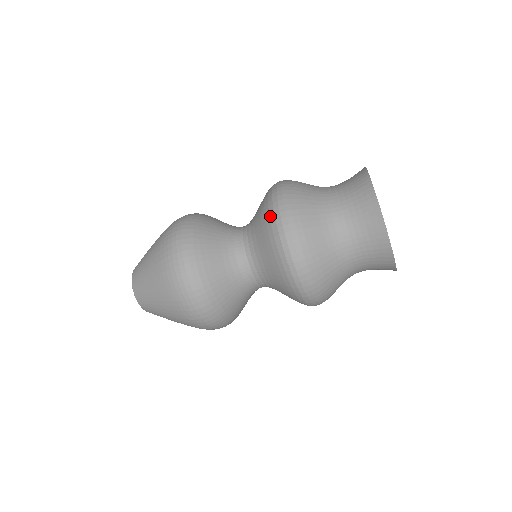
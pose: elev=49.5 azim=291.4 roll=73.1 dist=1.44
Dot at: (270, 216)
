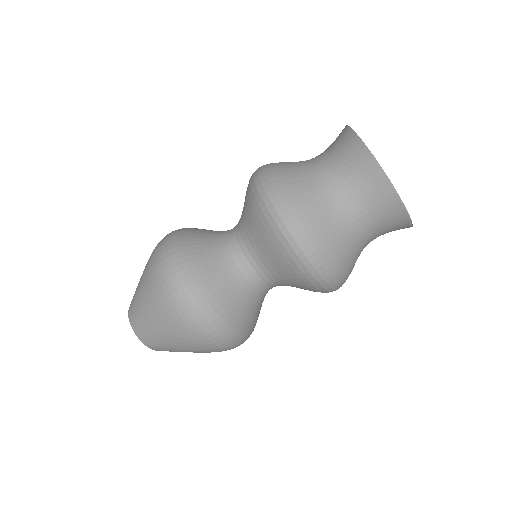
Dot at: (255, 197)
